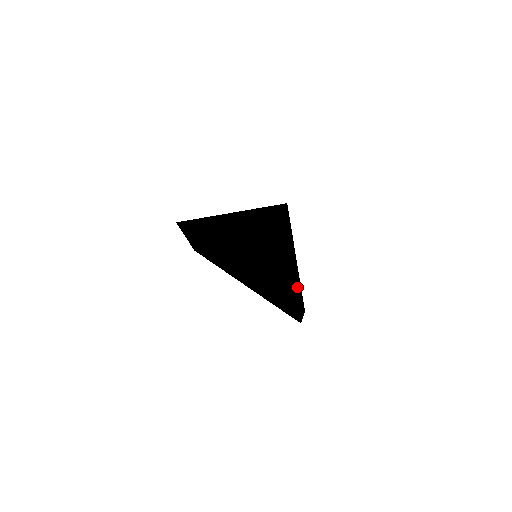
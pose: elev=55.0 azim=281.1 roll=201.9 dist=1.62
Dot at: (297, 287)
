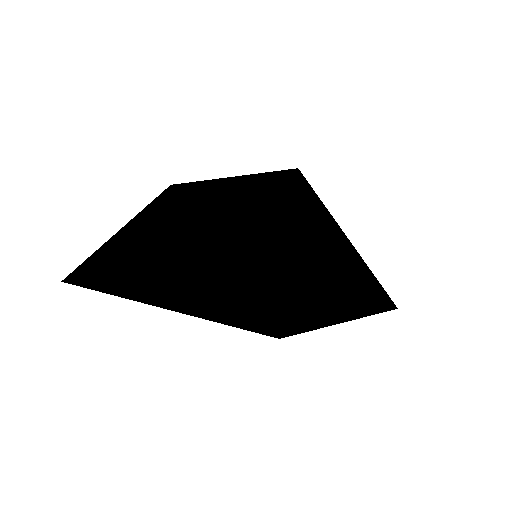
Dot at: (301, 275)
